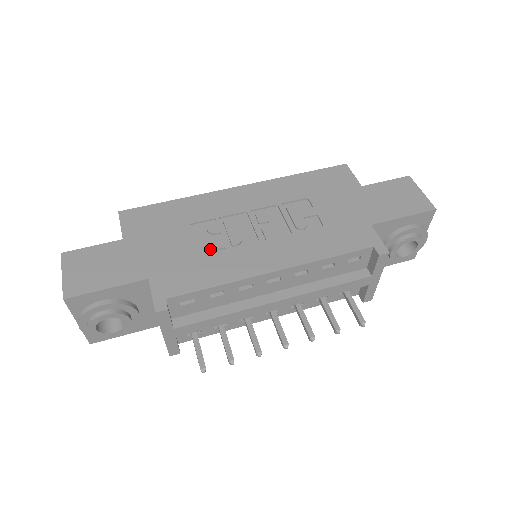
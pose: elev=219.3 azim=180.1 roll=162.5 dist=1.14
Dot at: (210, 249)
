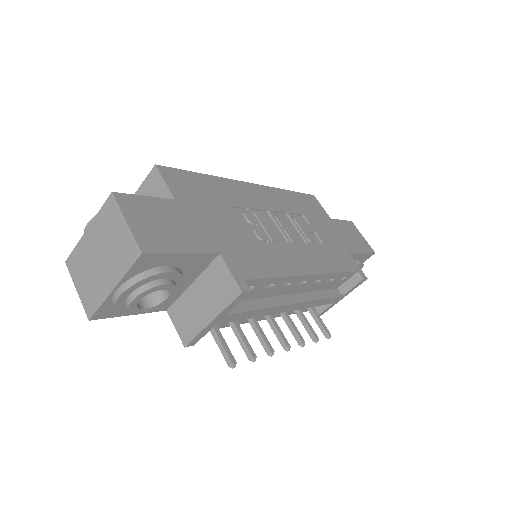
Dot at: (255, 238)
